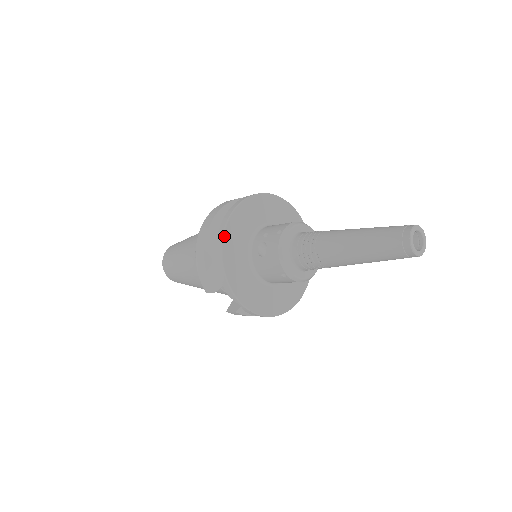
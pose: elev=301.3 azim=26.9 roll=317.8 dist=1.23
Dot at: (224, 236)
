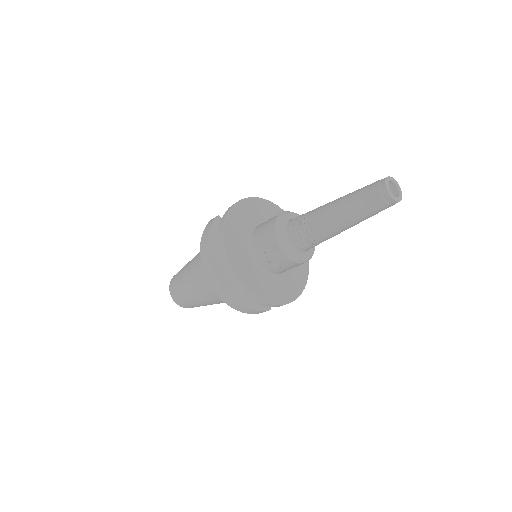
Dot at: (250, 291)
